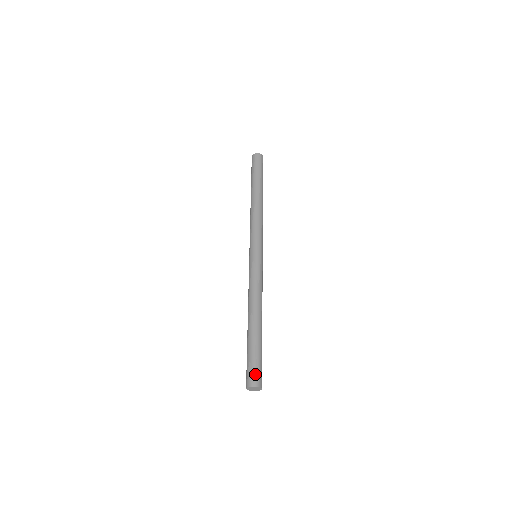
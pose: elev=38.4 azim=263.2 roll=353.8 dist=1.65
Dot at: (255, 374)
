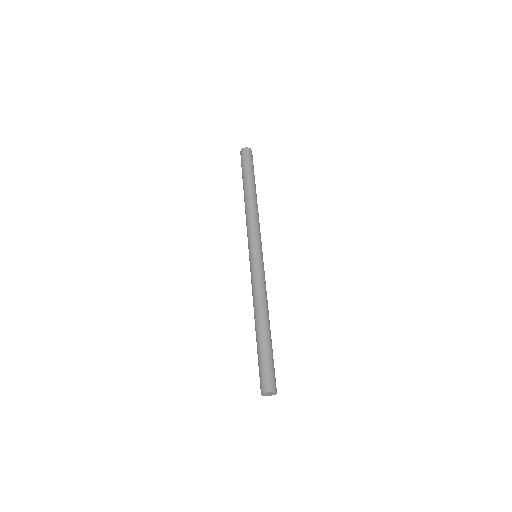
Dot at: (266, 379)
